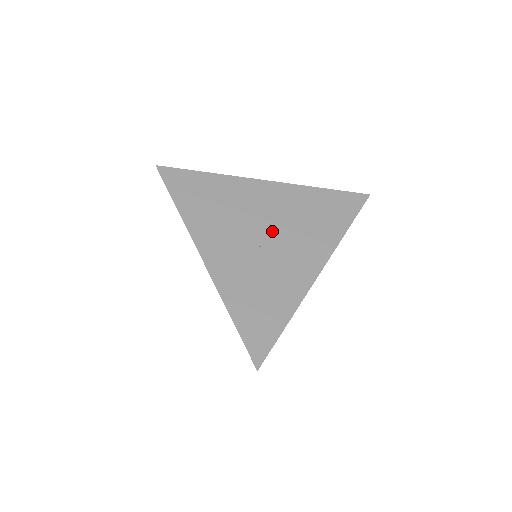
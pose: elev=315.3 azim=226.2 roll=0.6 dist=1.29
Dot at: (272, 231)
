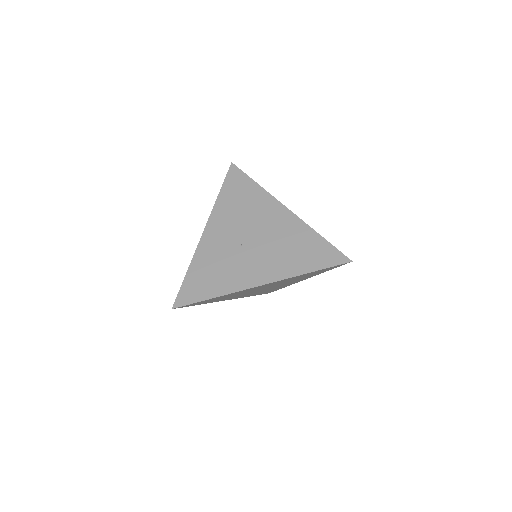
Dot at: (258, 241)
